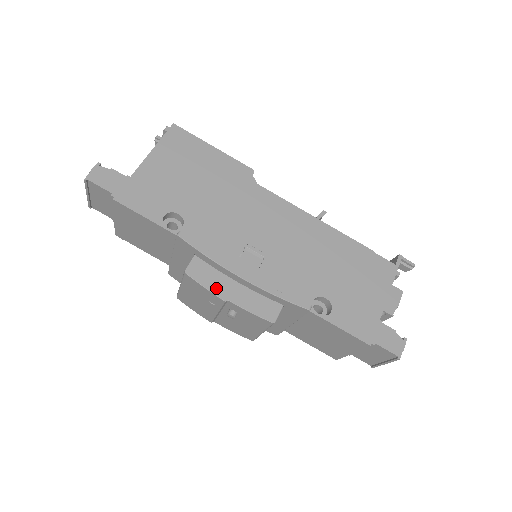
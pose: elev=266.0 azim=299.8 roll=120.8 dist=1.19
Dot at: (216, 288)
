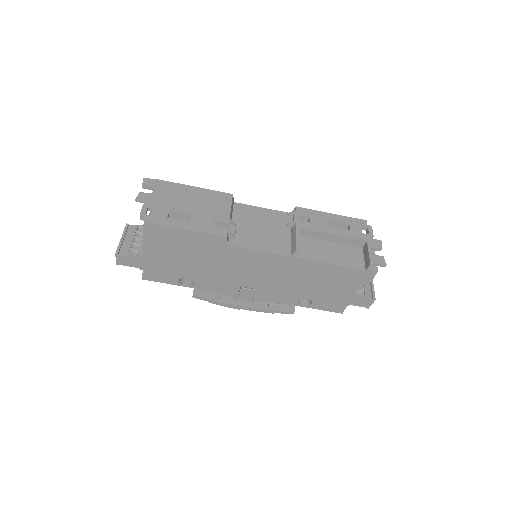
Dot at: (231, 306)
